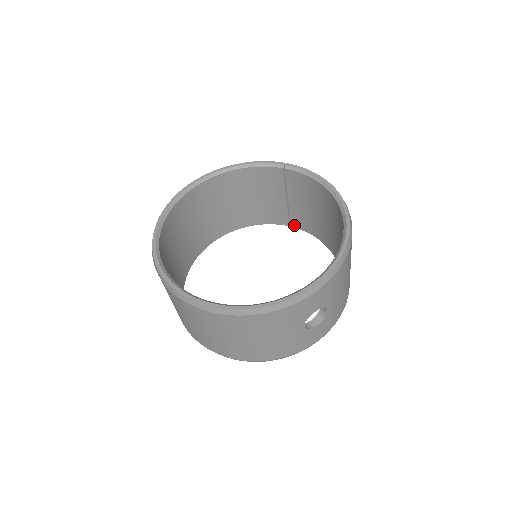
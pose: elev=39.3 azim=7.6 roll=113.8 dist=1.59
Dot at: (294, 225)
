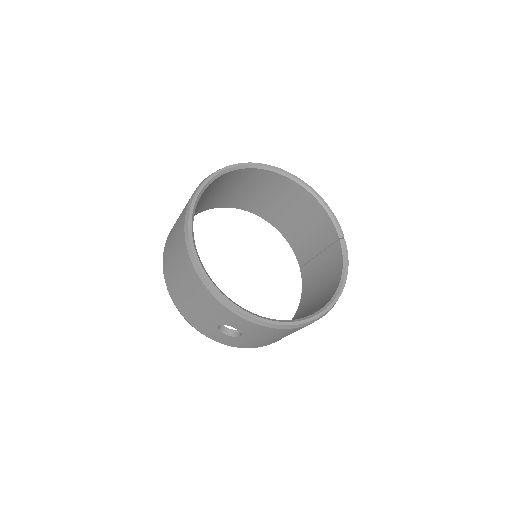
Dot at: (302, 271)
